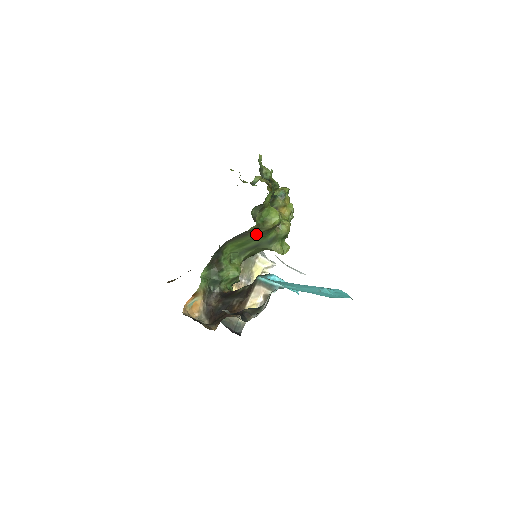
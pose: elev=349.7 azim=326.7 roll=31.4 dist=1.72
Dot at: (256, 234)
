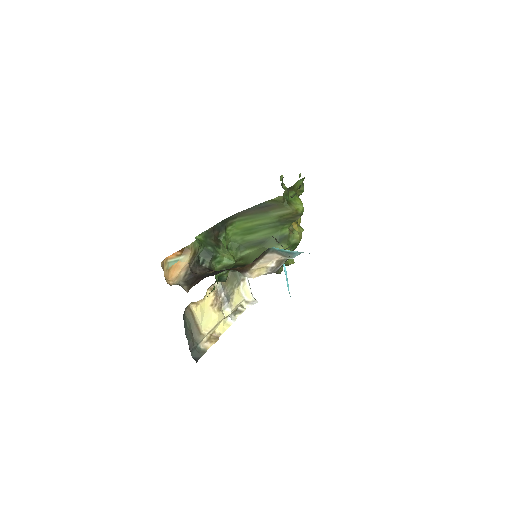
Dot at: (273, 217)
